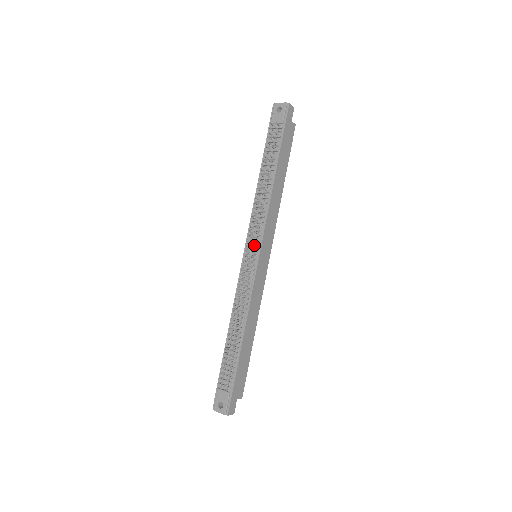
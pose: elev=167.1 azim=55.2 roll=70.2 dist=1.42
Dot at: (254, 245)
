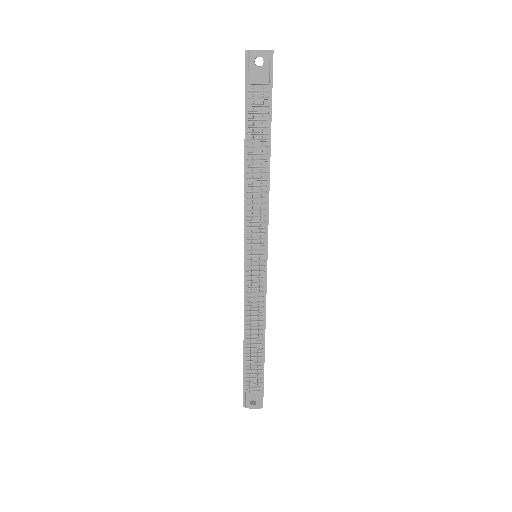
Dot at: (258, 250)
